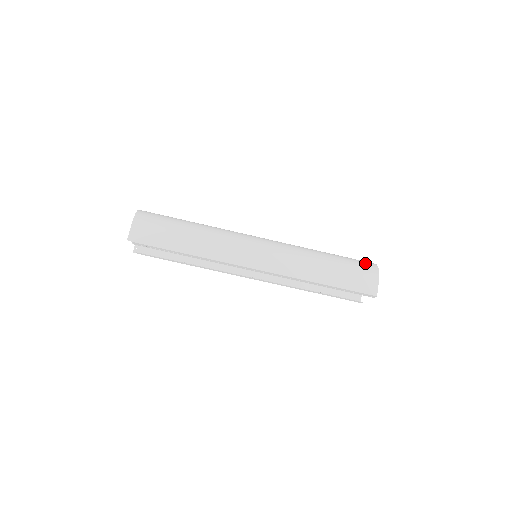
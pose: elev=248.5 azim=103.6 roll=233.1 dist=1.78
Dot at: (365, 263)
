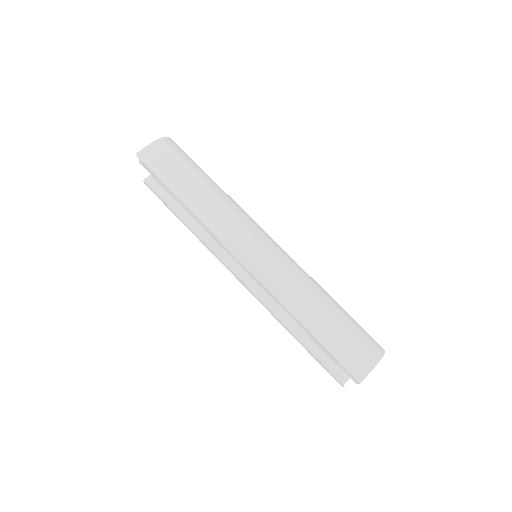
Dot at: (372, 339)
